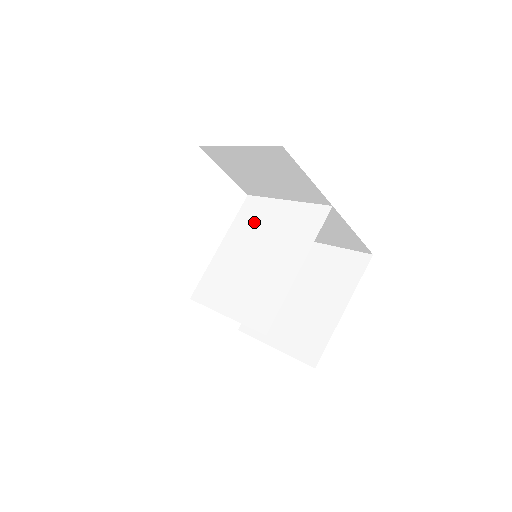
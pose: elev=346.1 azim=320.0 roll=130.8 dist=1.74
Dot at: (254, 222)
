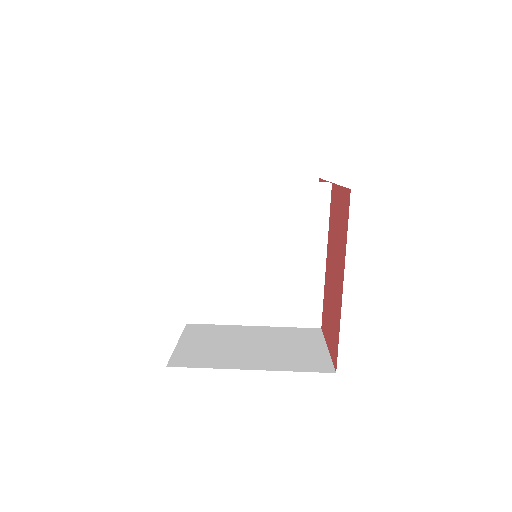
Dot at: (225, 216)
